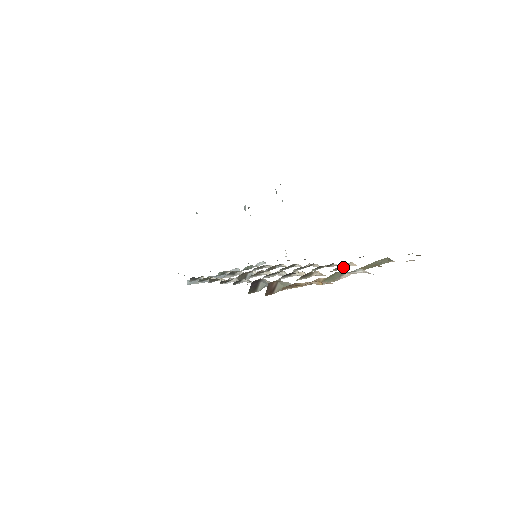
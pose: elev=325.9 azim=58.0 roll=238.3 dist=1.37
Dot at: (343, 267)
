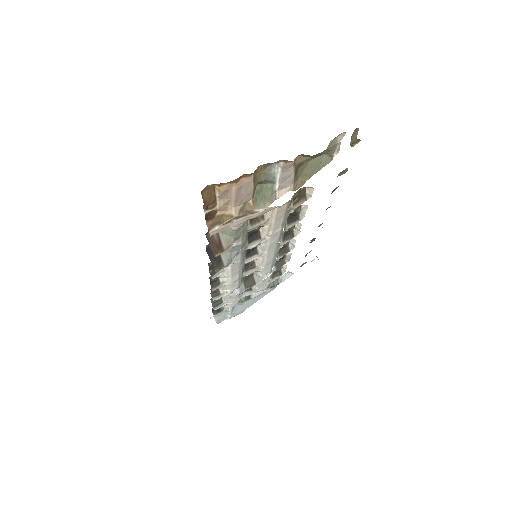
Dot at: (304, 200)
